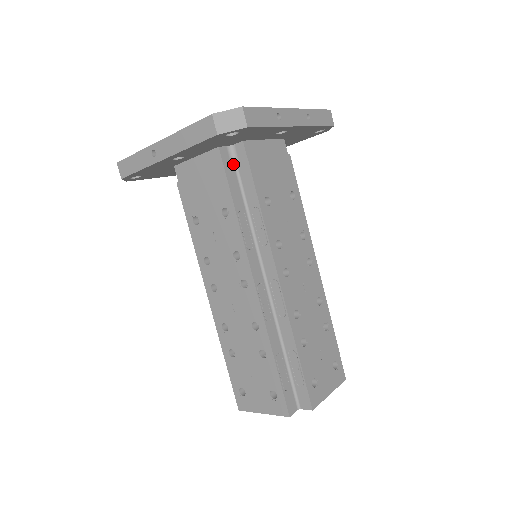
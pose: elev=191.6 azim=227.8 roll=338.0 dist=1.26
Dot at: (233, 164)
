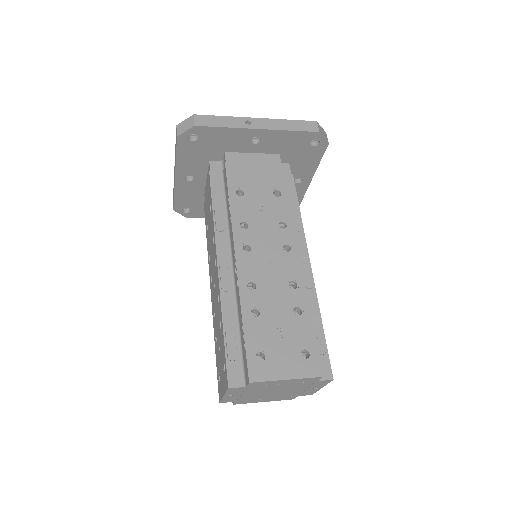
Dot at: occluded
